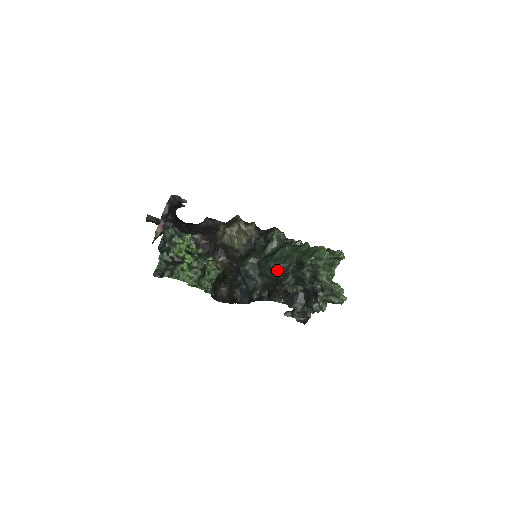
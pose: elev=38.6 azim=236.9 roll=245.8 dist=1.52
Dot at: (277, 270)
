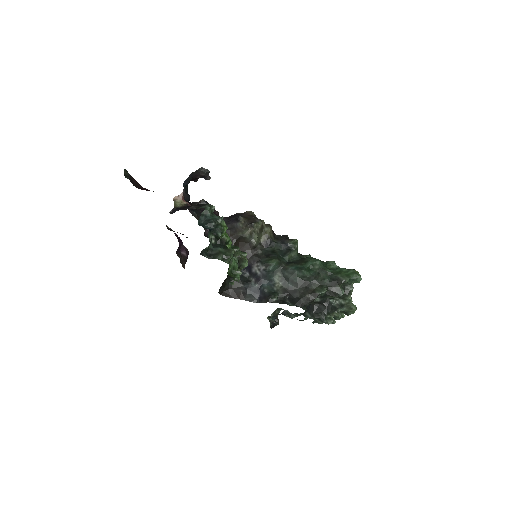
Dot at: (310, 280)
